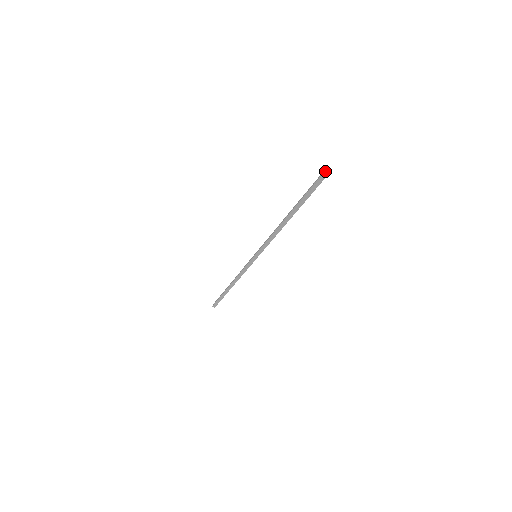
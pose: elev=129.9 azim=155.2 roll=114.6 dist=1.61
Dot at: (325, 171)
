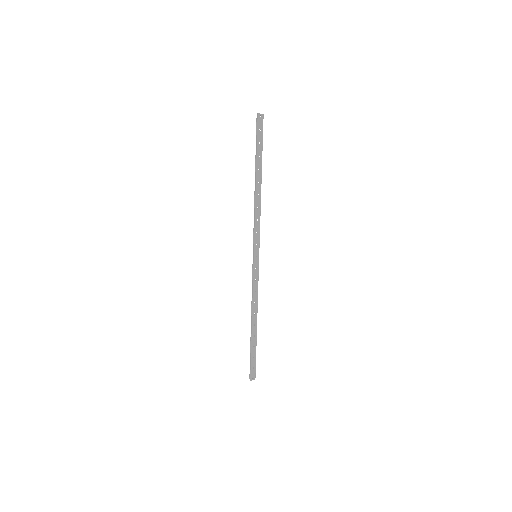
Dot at: (262, 114)
